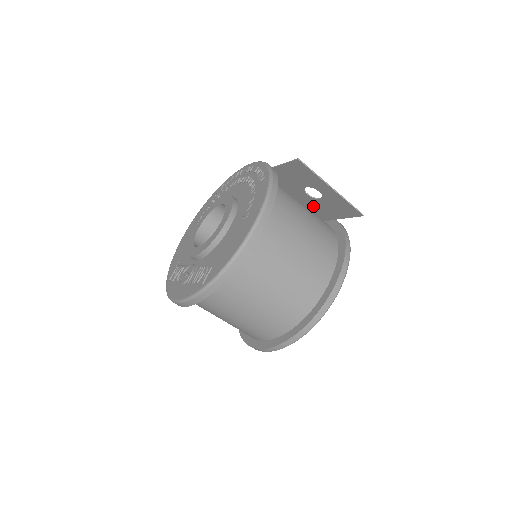
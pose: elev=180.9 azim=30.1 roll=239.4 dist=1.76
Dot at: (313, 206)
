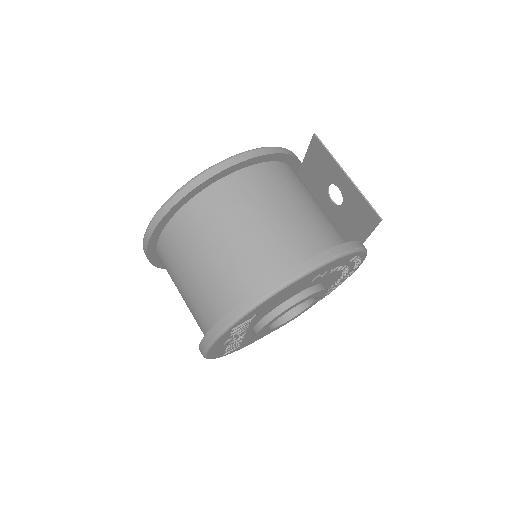
Dot at: (340, 224)
